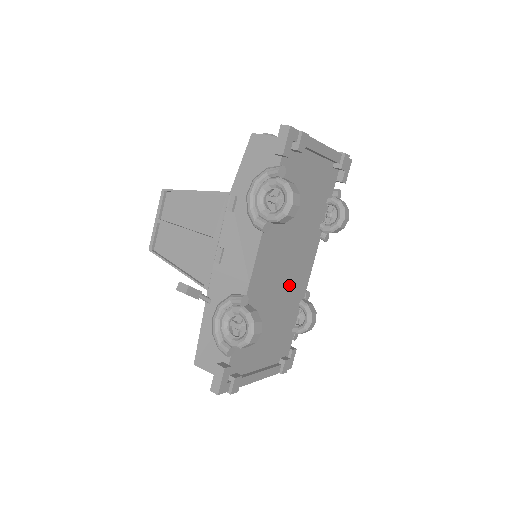
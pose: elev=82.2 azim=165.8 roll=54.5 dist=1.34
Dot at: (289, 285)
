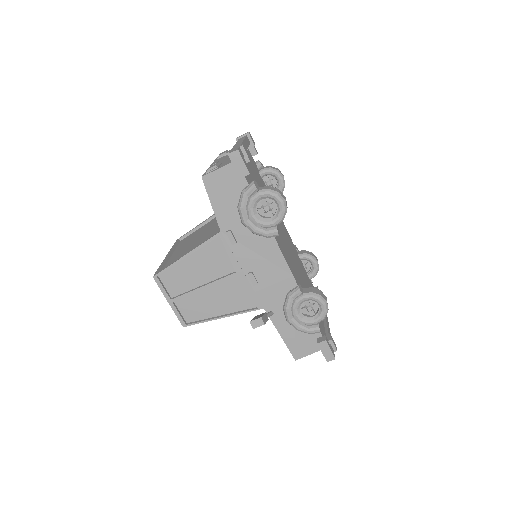
Dot at: (293, 253)
